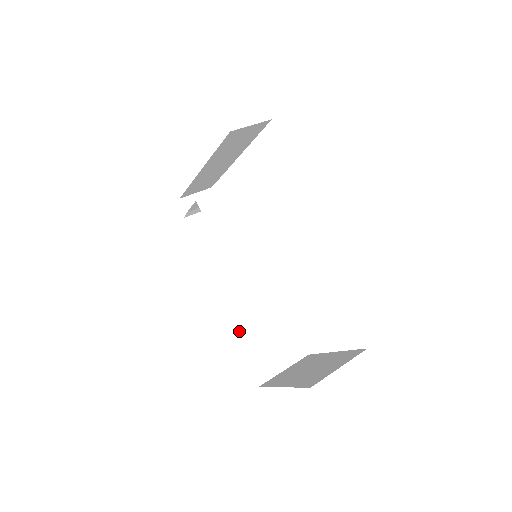
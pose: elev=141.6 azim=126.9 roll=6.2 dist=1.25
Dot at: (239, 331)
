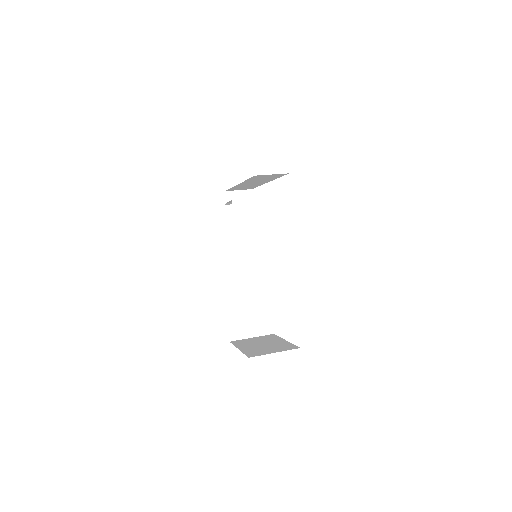
Dot at: (230, 300)
